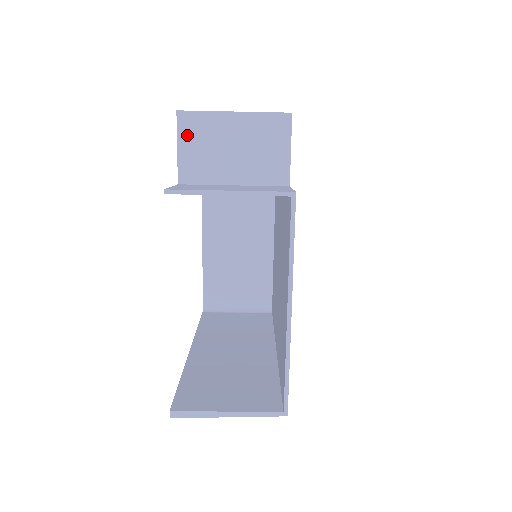
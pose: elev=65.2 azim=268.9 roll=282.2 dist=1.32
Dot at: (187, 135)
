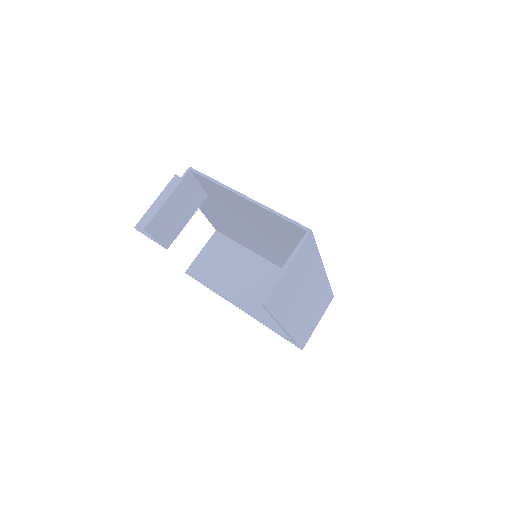
Dot at: occluded
